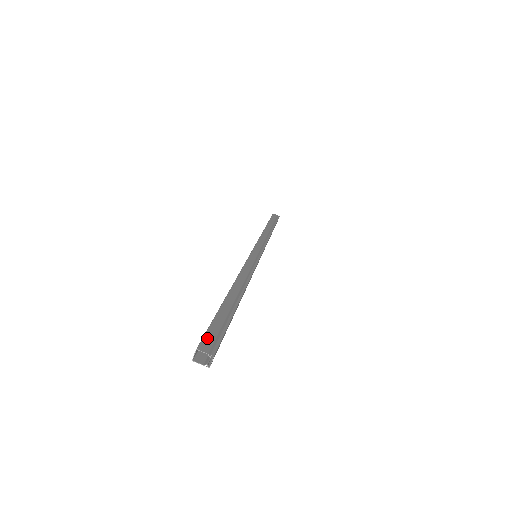
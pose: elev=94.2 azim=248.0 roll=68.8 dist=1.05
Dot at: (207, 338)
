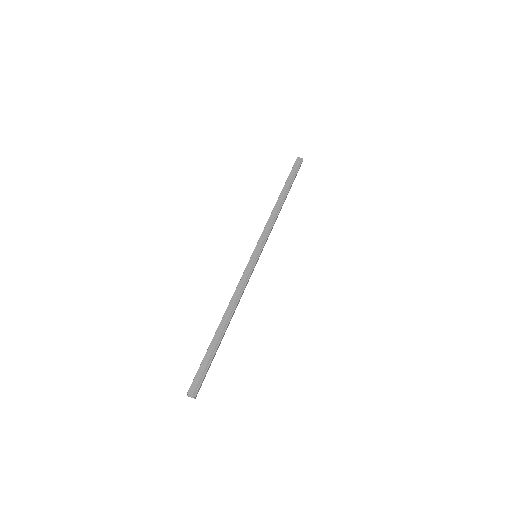
Dot at: (194, 382)
